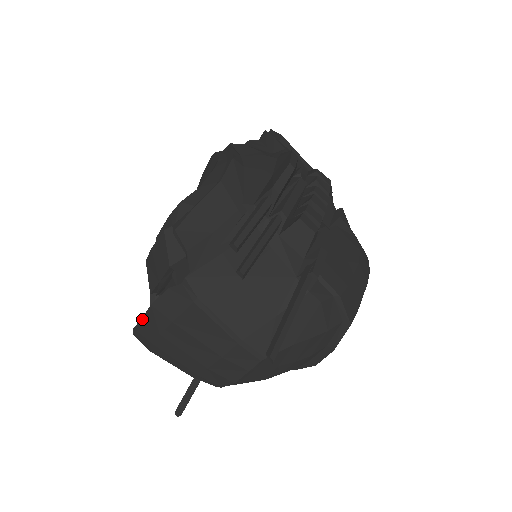
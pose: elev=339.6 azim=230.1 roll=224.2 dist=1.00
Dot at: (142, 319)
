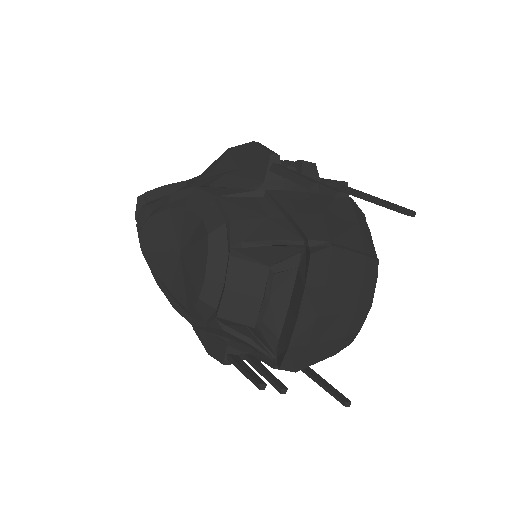
Dot at: (297, 320)
